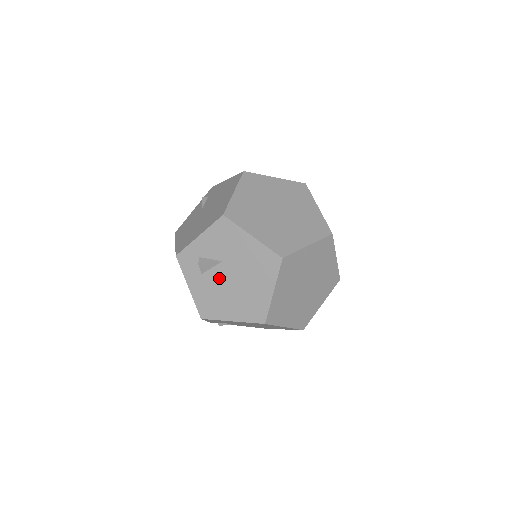
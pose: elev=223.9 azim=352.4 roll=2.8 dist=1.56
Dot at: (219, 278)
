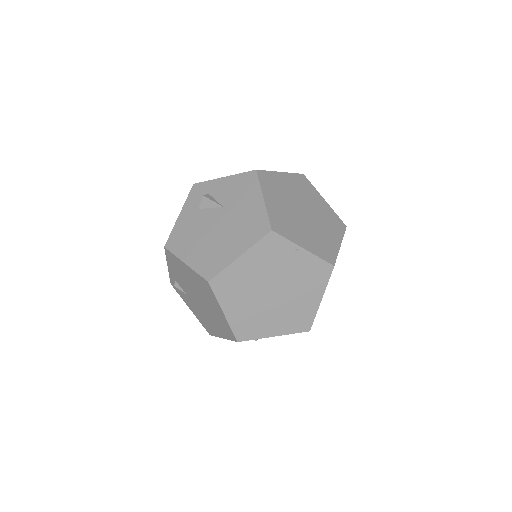
Dot at: (208, 219)
